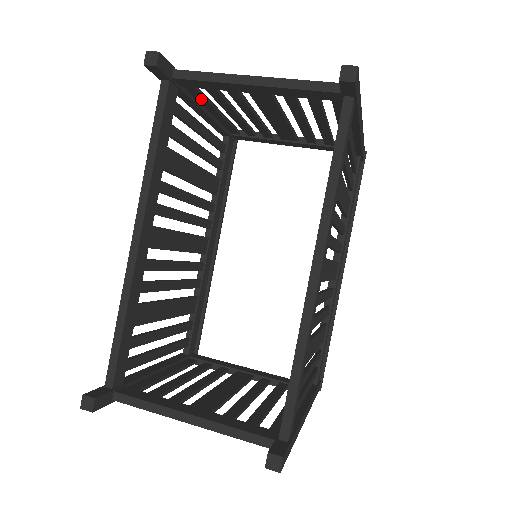
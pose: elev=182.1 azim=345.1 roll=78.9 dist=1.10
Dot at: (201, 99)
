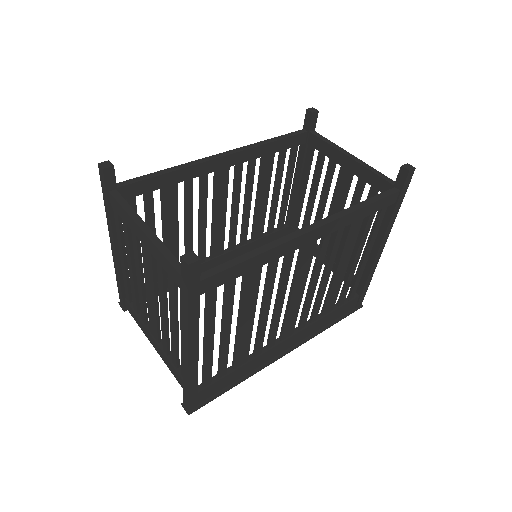
Dot at: (307, 167)
